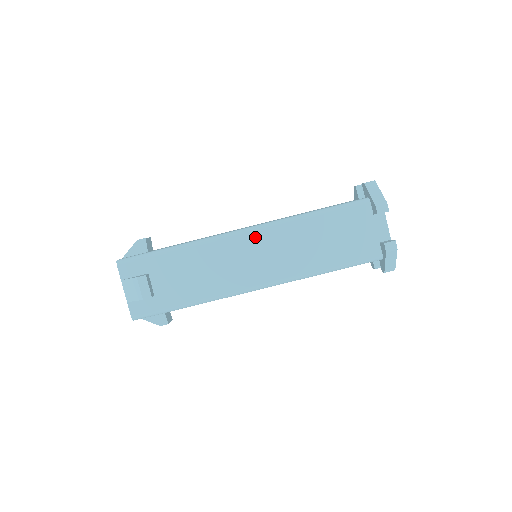
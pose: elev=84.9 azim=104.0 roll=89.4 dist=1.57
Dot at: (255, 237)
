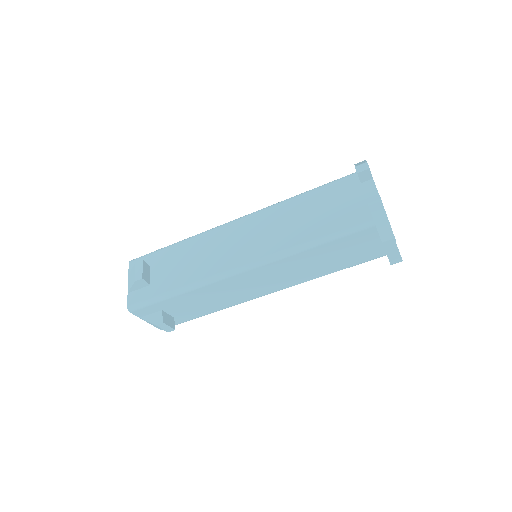
Dot at: (255, 272)
